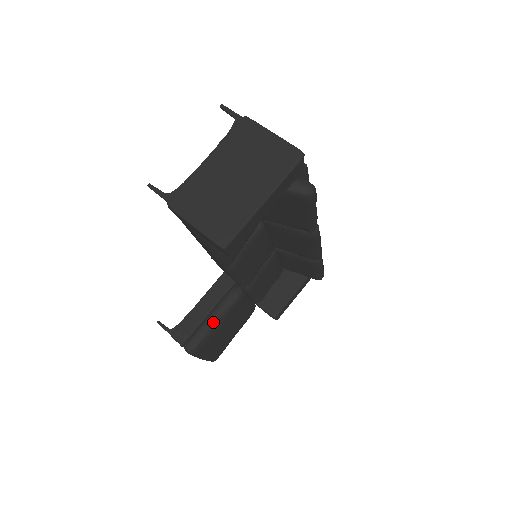
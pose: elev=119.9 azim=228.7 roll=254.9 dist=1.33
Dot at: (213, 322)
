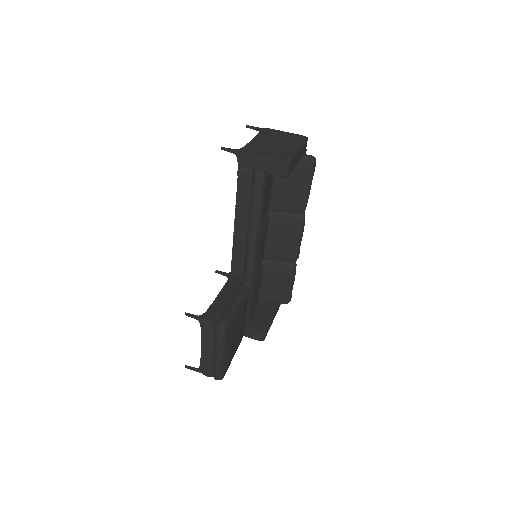
Dot at: (235, 306)
